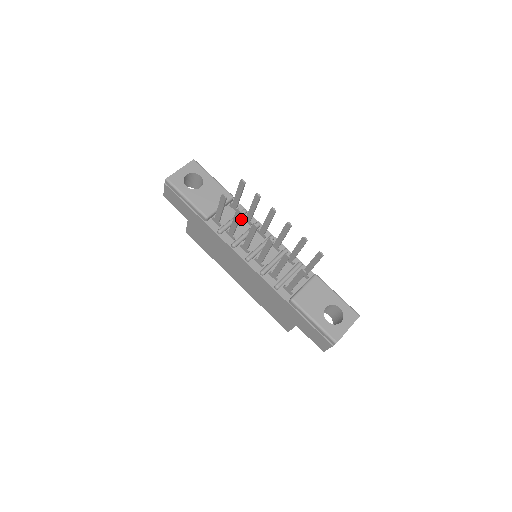
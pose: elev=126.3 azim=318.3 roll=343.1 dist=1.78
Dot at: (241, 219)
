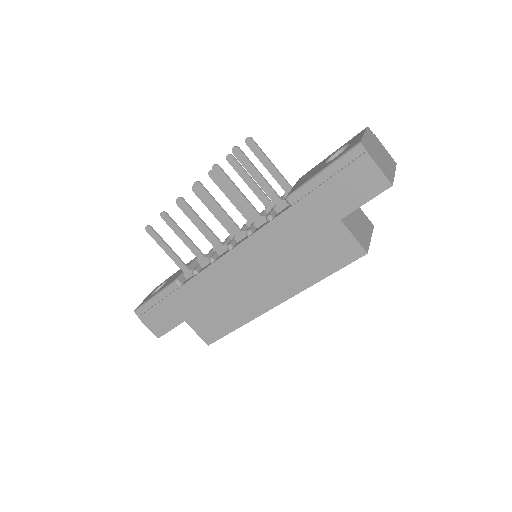
Dot at: occluded
